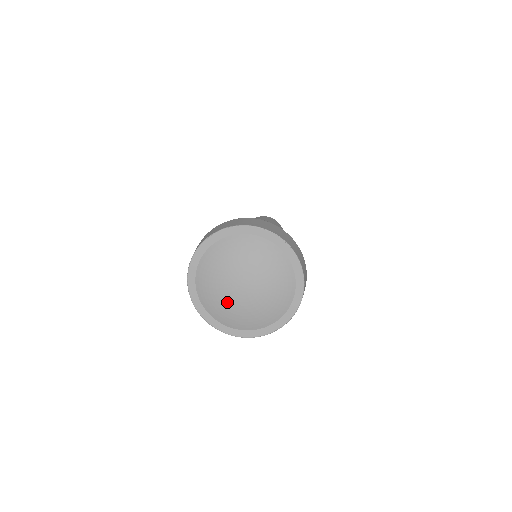
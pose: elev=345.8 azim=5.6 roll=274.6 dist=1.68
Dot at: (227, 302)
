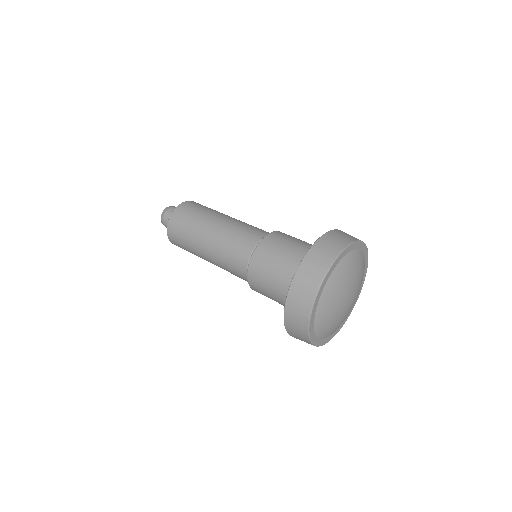
Dot at: (338, 319)
